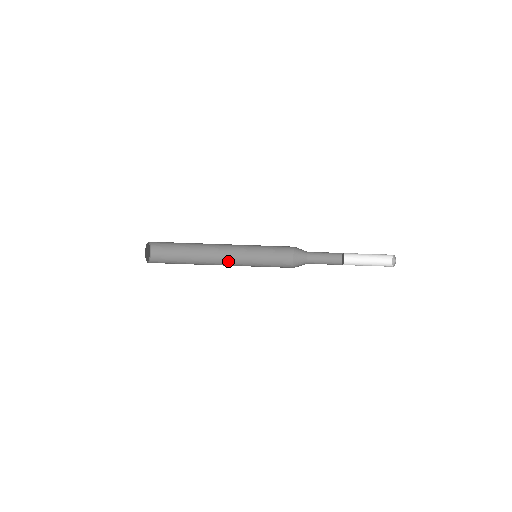
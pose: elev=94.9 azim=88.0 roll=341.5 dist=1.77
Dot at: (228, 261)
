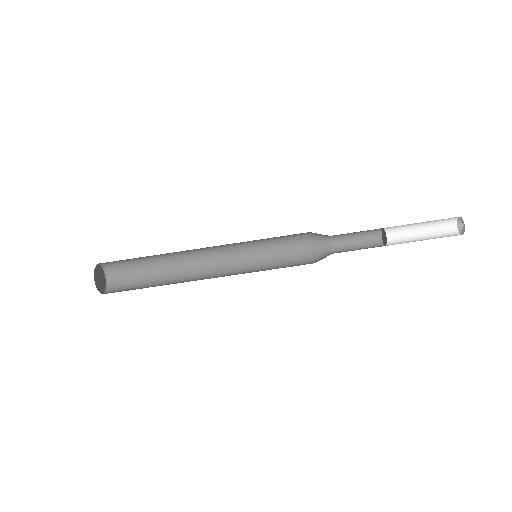
Dot at: (217, 263)
